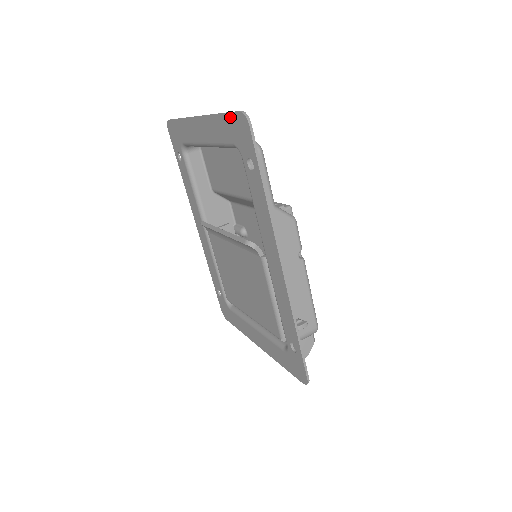
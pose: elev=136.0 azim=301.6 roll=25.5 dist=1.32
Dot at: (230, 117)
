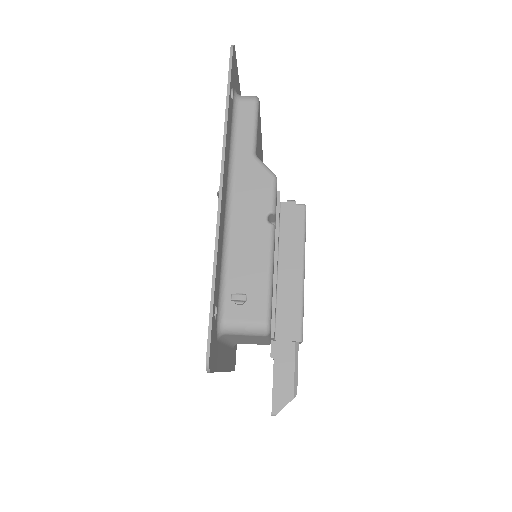
Dot at: occluded
